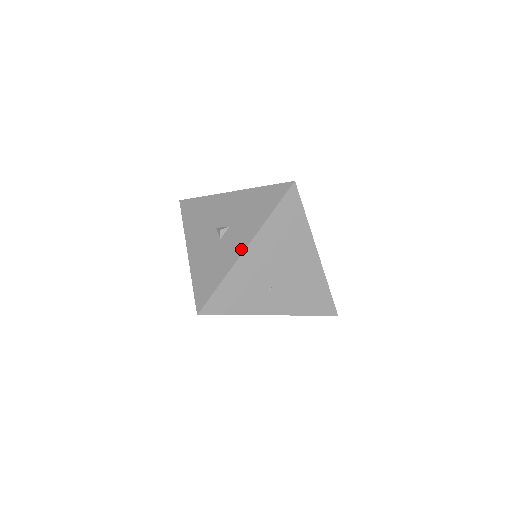
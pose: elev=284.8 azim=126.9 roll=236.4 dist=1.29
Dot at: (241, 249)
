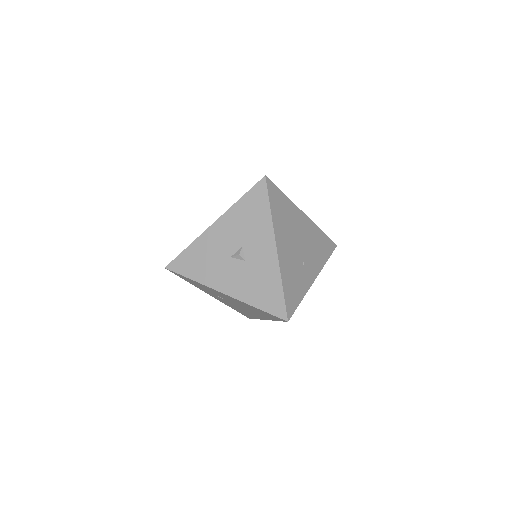
Dot at: (273, 252)
